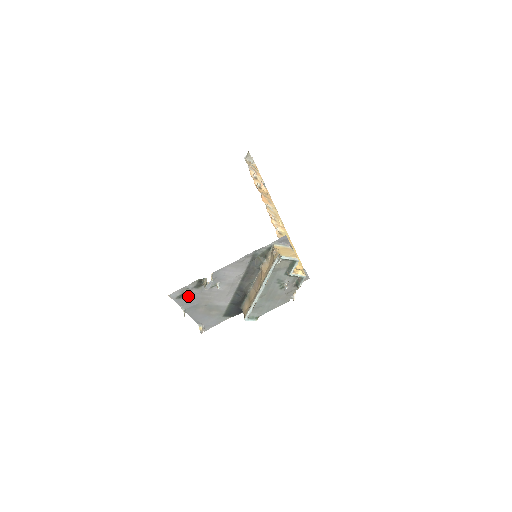
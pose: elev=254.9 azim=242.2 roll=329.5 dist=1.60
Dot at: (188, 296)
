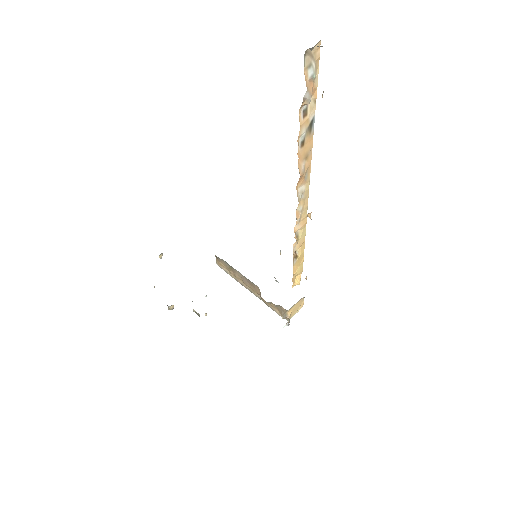
Dot at: (171, 309)
